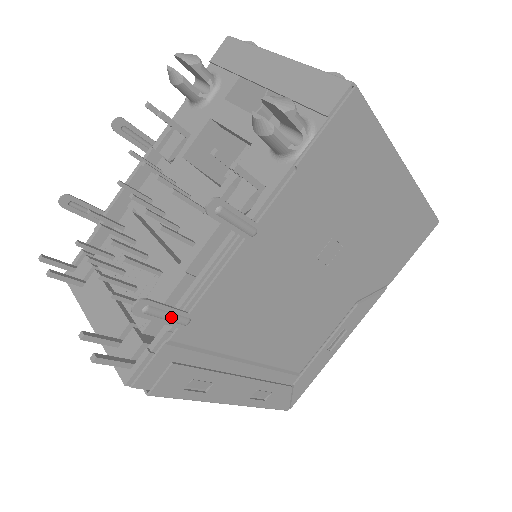
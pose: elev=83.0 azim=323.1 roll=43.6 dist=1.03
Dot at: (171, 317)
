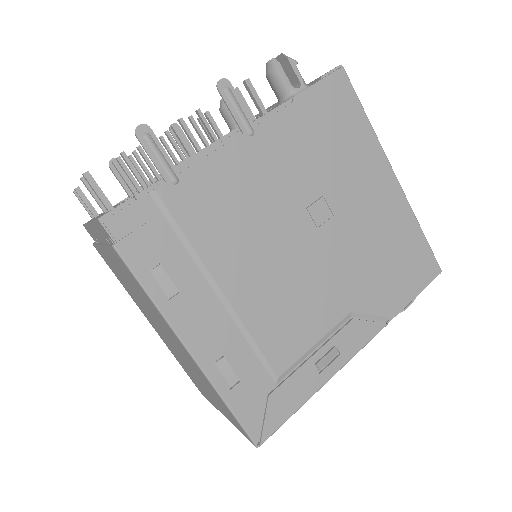
Dot at: (163, 161)
